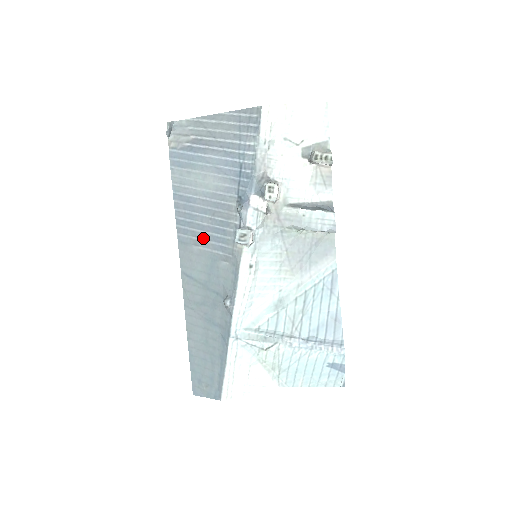
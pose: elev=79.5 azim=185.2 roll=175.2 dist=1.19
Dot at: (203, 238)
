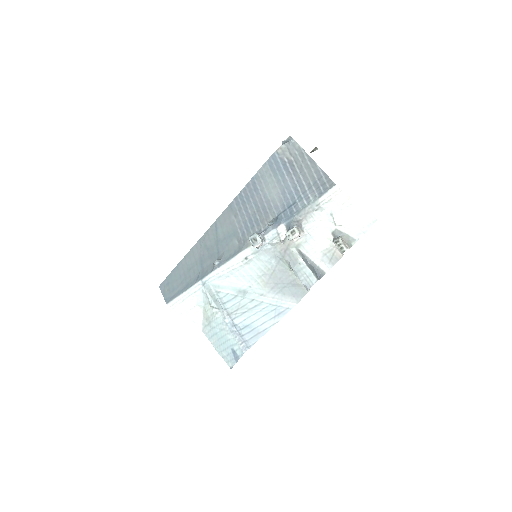
Dot at: (241, 217)
